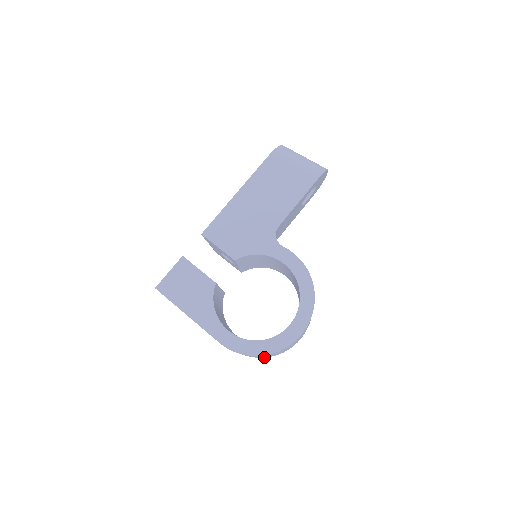
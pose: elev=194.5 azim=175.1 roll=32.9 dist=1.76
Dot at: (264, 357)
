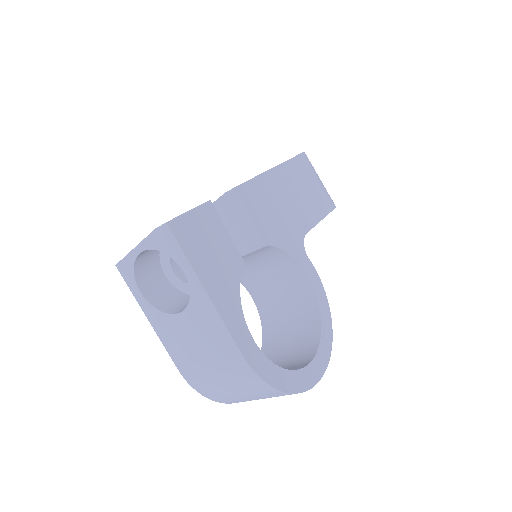
Dot at: (225, 401)
